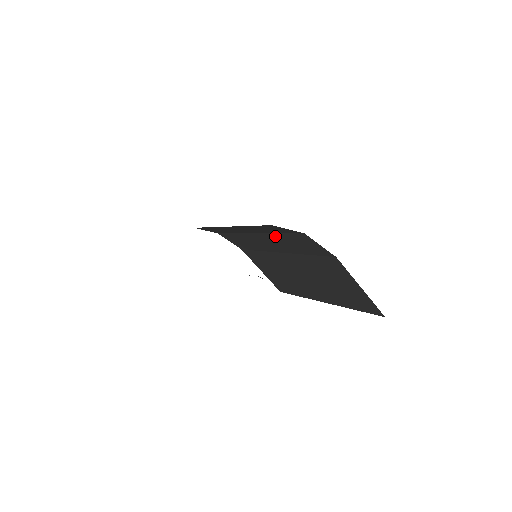
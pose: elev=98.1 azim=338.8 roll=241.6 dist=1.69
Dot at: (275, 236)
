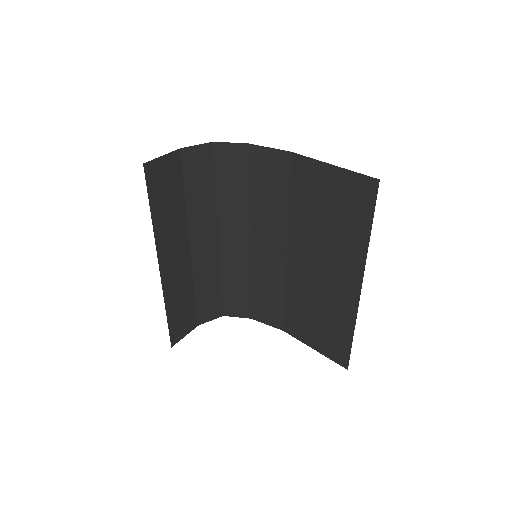
Dot at: (255, 207)
